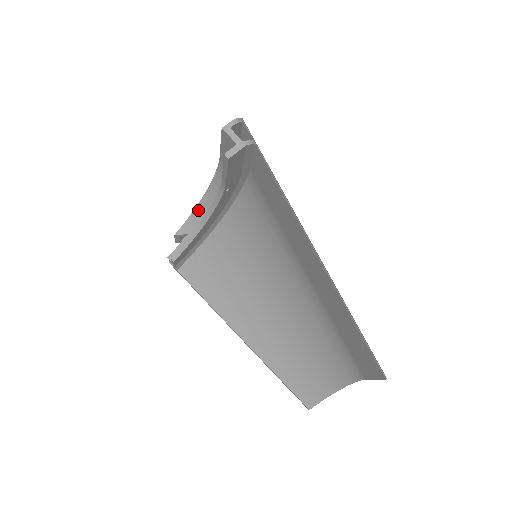
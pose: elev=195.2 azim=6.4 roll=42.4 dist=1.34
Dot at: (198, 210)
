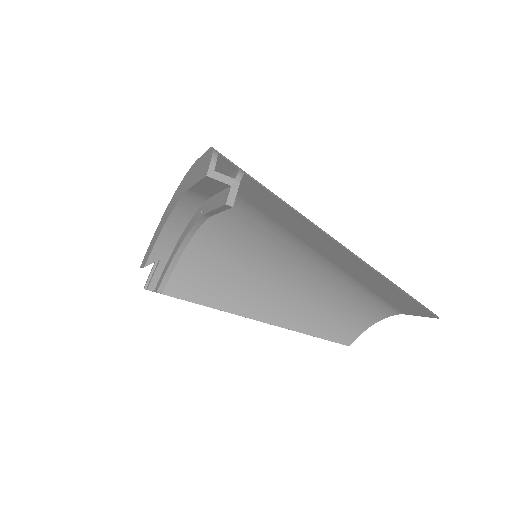
Dot at: (164, 235)
